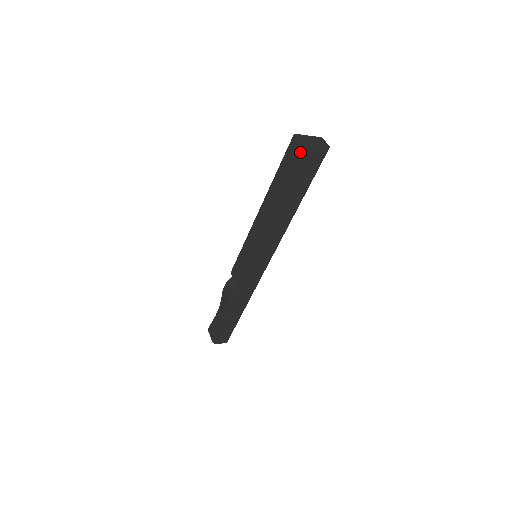
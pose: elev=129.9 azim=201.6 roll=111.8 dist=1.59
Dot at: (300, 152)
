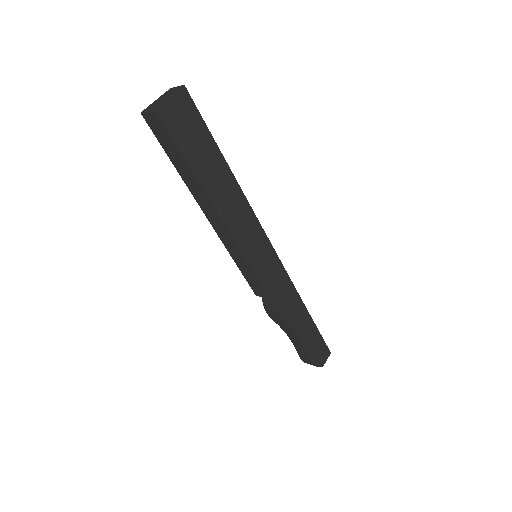
Dot at: (164, 120)
